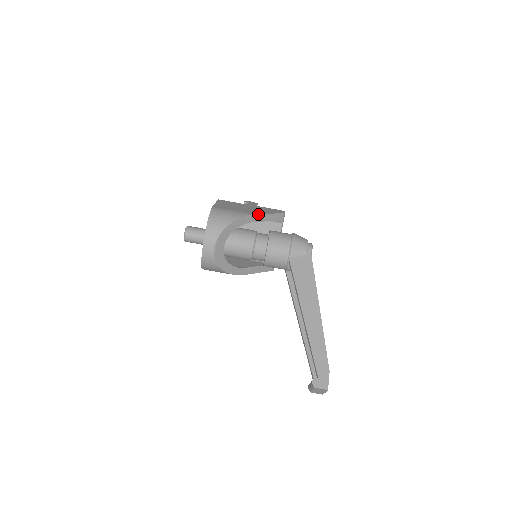
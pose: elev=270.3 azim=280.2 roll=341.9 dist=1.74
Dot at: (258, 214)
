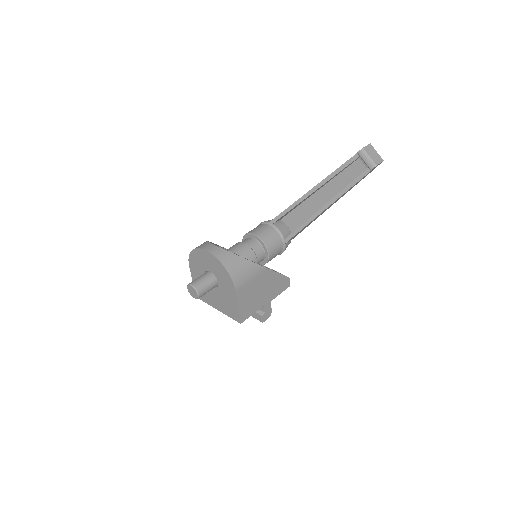
Dot at: occluded
